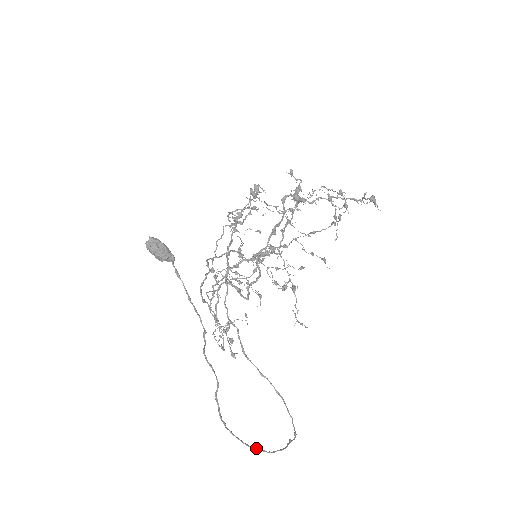
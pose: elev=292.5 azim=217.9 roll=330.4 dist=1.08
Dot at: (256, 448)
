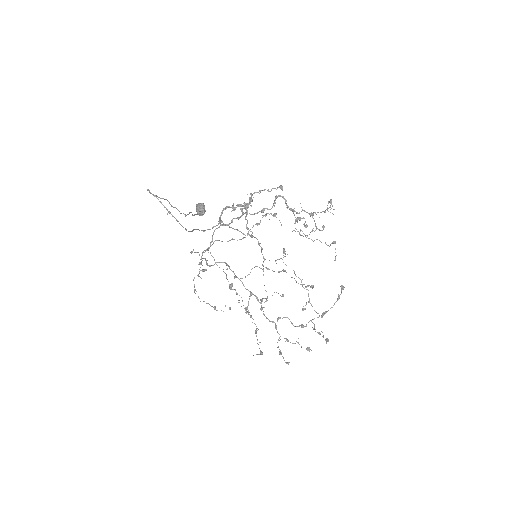
Dot at: occluded
